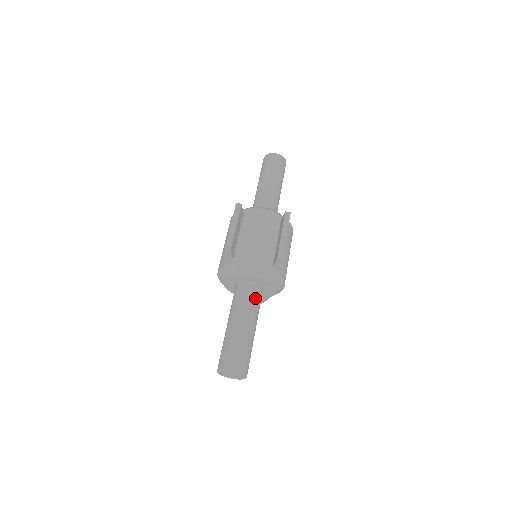
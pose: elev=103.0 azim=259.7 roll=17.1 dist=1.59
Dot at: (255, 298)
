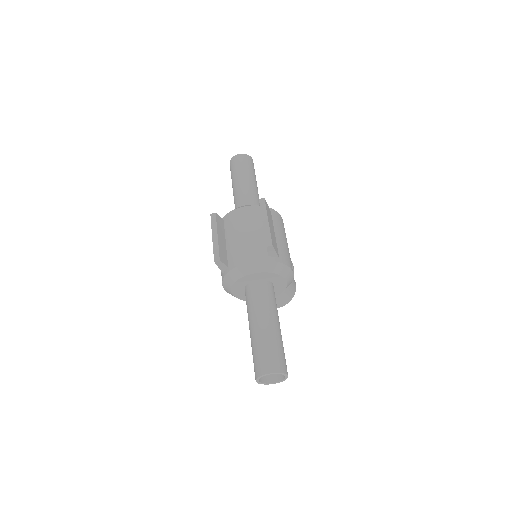
Dot at: (266, 295)
